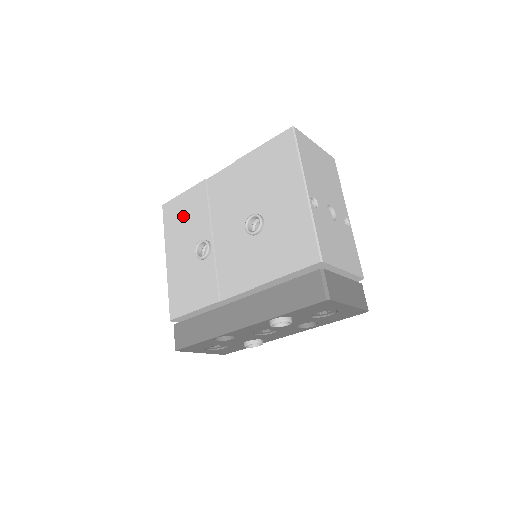
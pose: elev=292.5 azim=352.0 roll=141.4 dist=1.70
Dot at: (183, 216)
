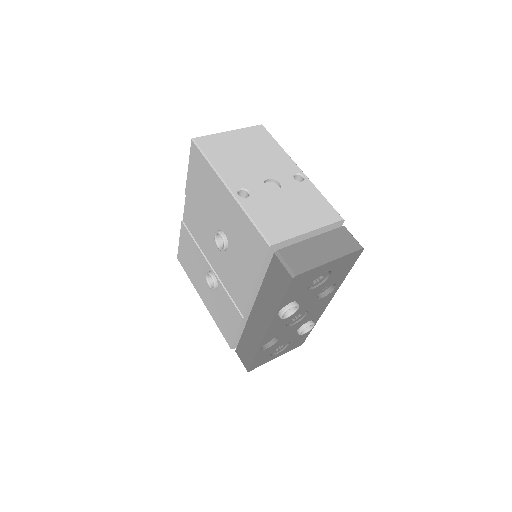
Dot at: (189, 260)
